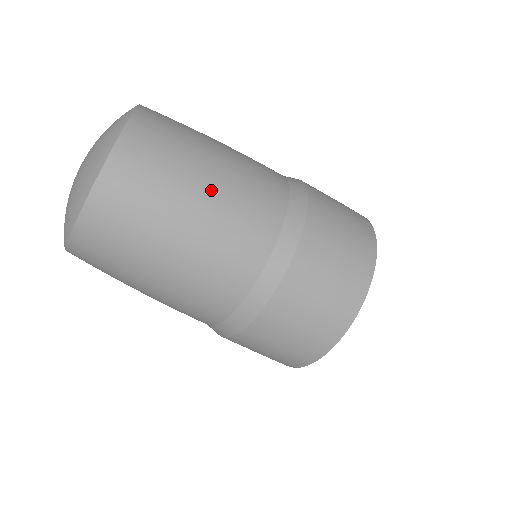
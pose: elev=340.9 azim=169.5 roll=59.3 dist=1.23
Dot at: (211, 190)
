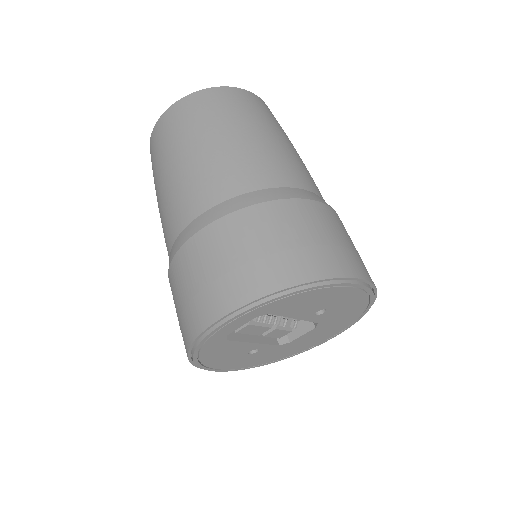
Dot at: (221, 140)
